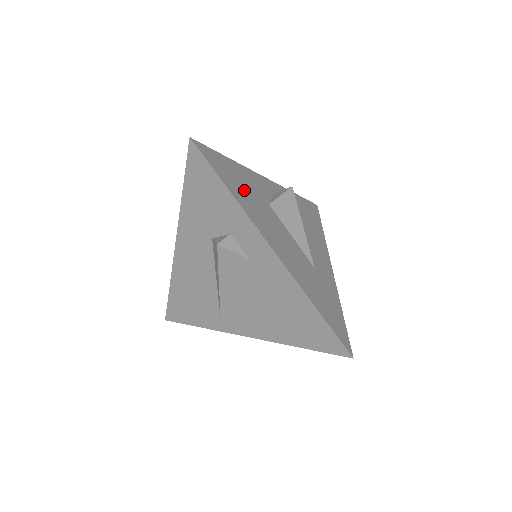
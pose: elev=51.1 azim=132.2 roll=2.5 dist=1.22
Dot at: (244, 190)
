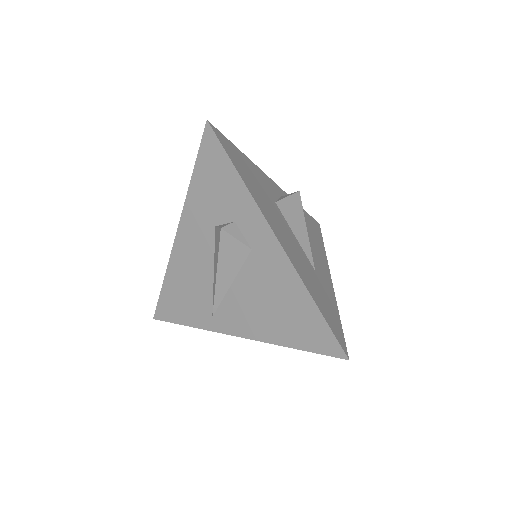
Dot at: (253, 181)
